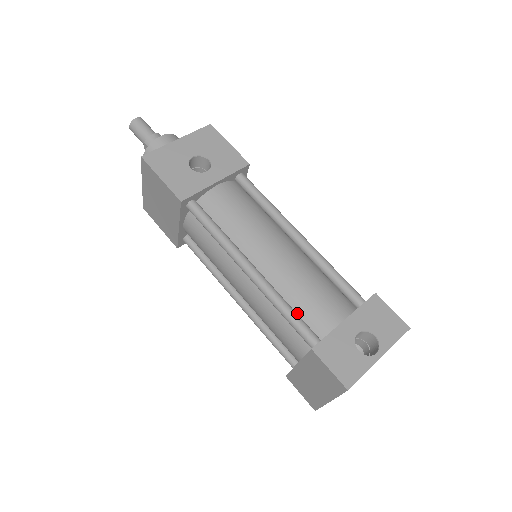
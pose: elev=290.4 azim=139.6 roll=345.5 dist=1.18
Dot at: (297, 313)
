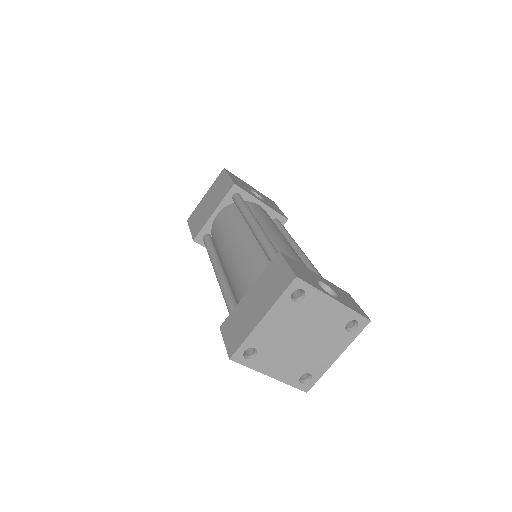
Dot at: occluded
